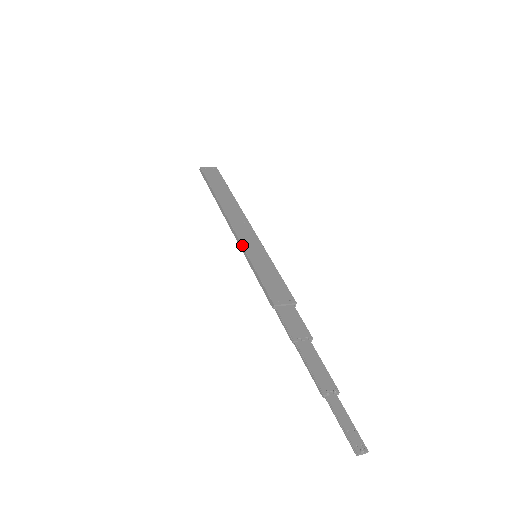
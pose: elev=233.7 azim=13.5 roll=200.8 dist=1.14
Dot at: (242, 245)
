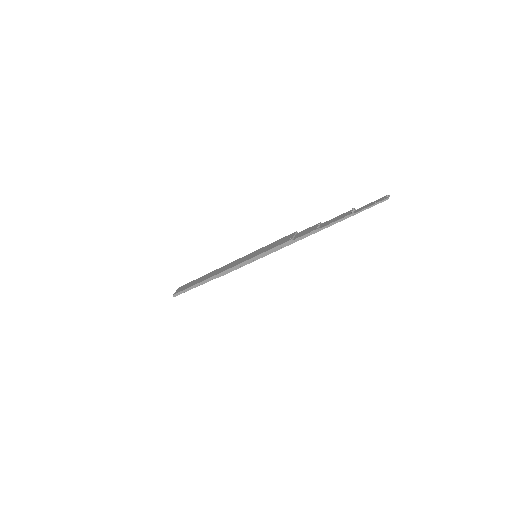
Dot at: (245, 261)
